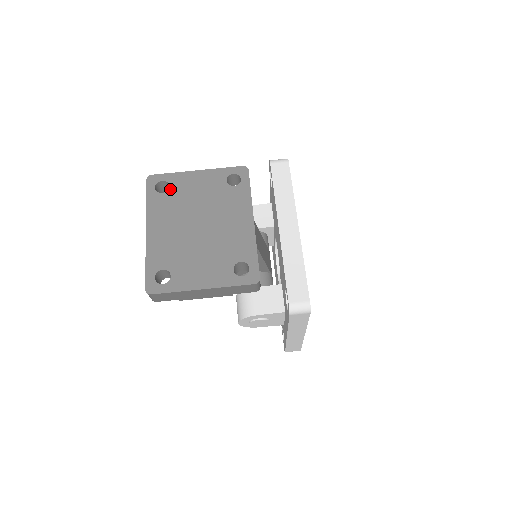
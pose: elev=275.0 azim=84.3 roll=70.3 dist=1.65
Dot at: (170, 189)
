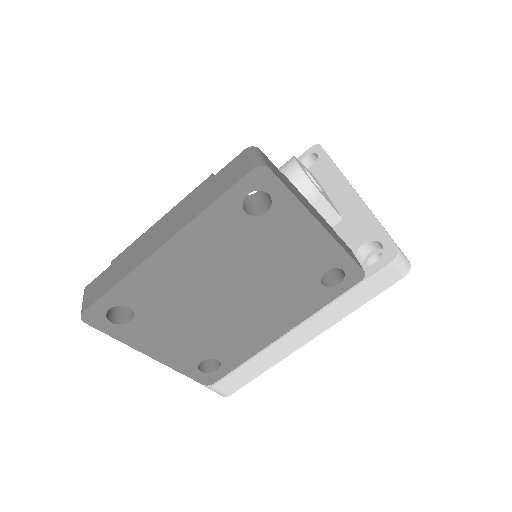
Dot at: (262, 218)
